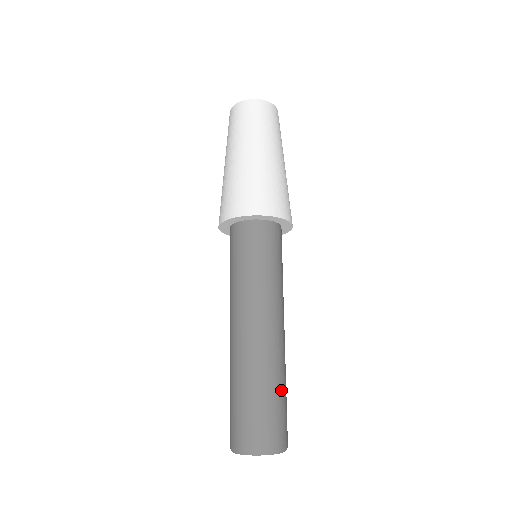
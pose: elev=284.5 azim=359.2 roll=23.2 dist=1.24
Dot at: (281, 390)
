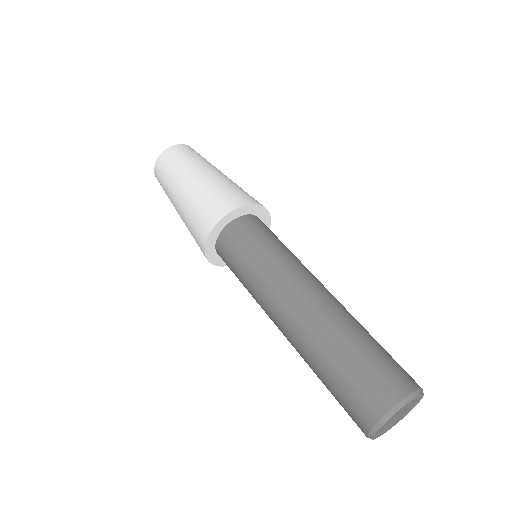
Dot at: occluded
